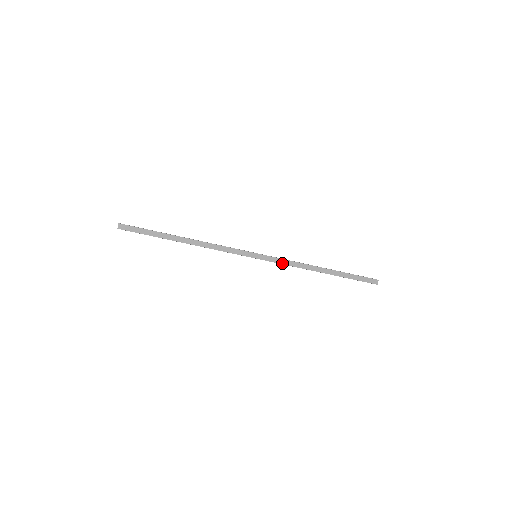
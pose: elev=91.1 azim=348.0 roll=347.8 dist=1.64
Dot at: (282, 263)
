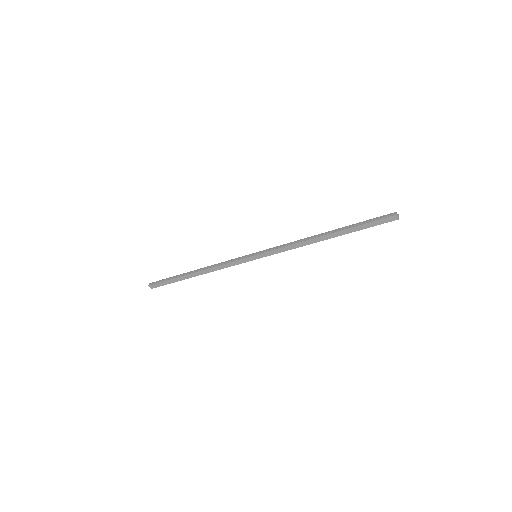
Dot at: (282, 251)
